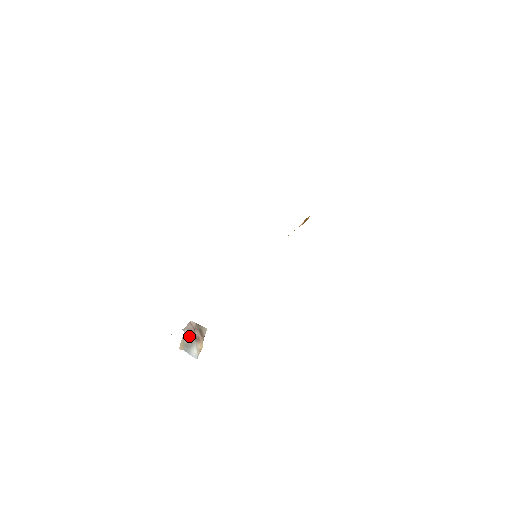
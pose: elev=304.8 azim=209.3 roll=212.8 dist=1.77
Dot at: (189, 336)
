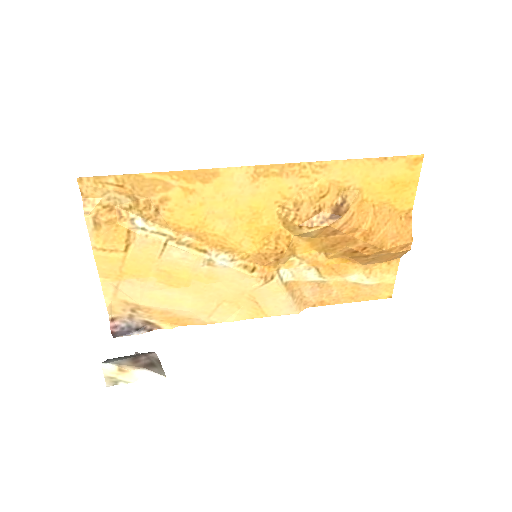
Dot at: (132, 356)
